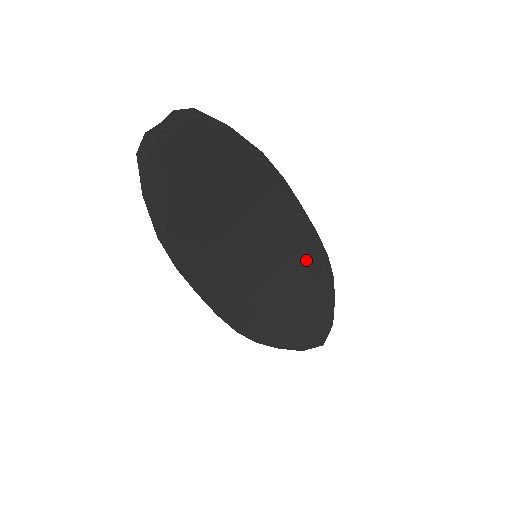
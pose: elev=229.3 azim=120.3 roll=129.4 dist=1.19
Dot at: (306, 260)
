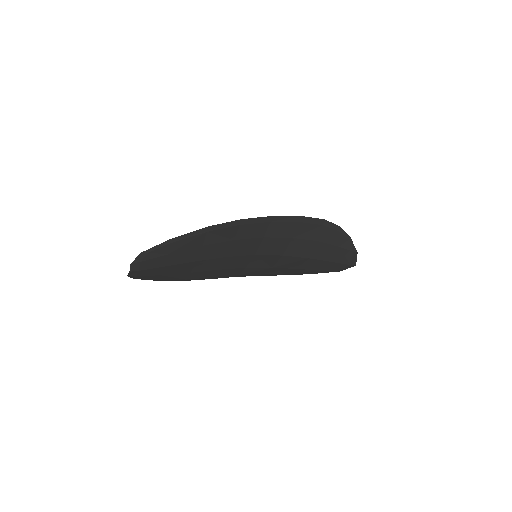
Dot at: (303, 234)
